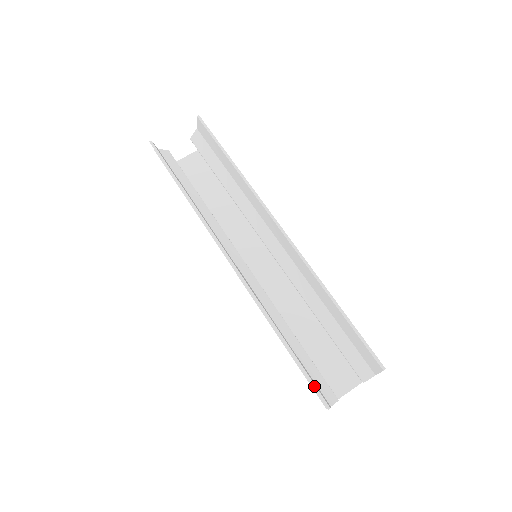
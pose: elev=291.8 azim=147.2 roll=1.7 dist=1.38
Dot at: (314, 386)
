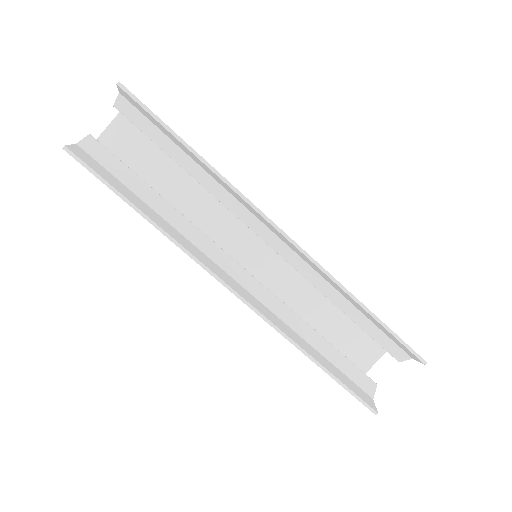
Dot at: (359, 399)
